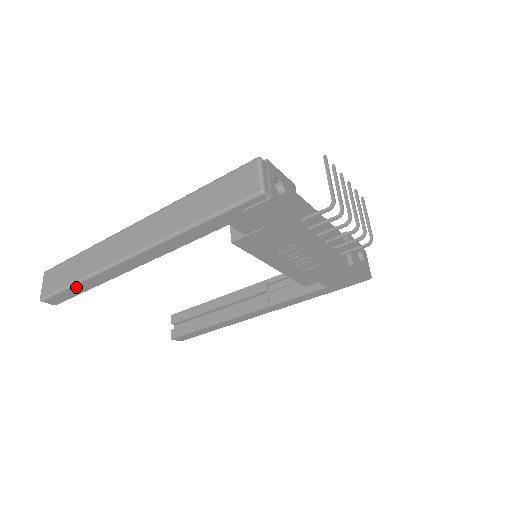
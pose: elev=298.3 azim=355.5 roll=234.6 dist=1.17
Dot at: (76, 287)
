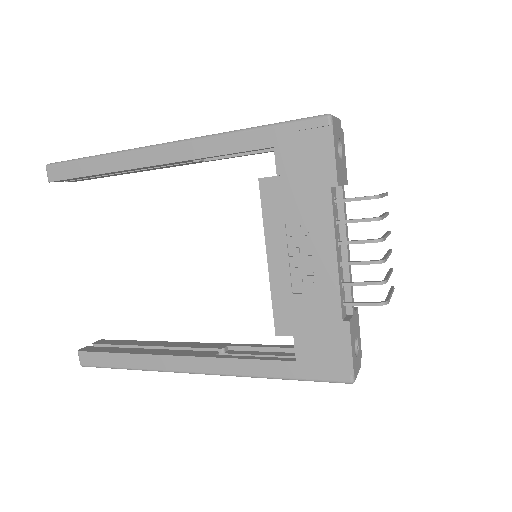
Dot at: (89, 162)
